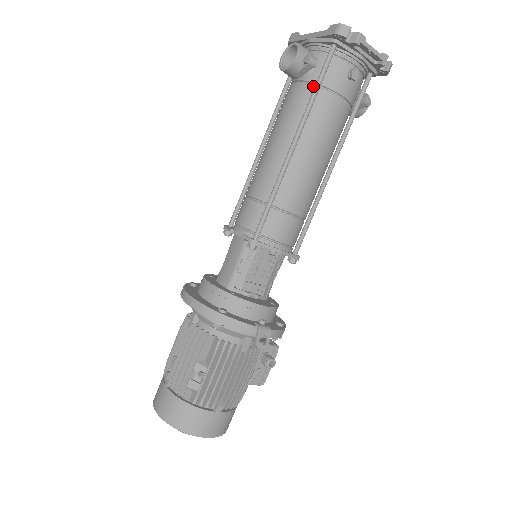
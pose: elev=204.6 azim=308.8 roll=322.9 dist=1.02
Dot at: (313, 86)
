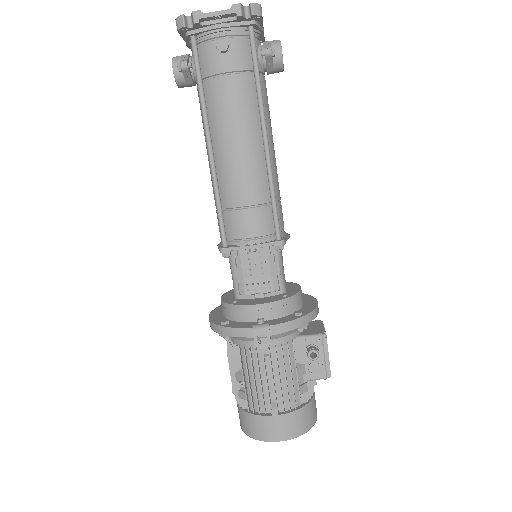
Dot at: (200, 83)
